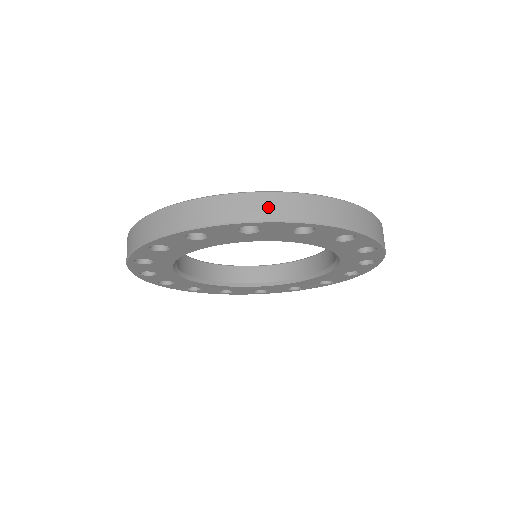
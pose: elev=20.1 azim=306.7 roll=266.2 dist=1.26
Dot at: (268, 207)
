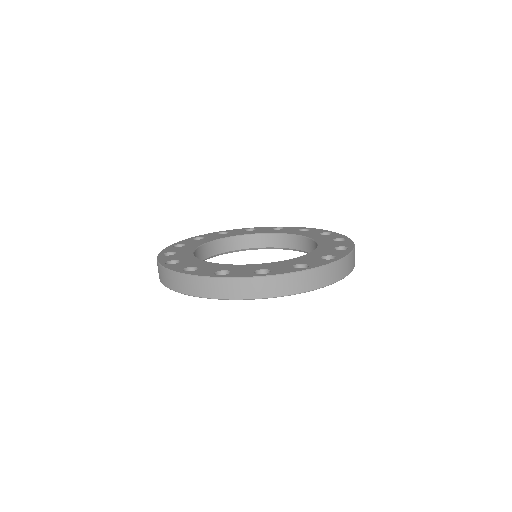
Dot at: (321, 278)
